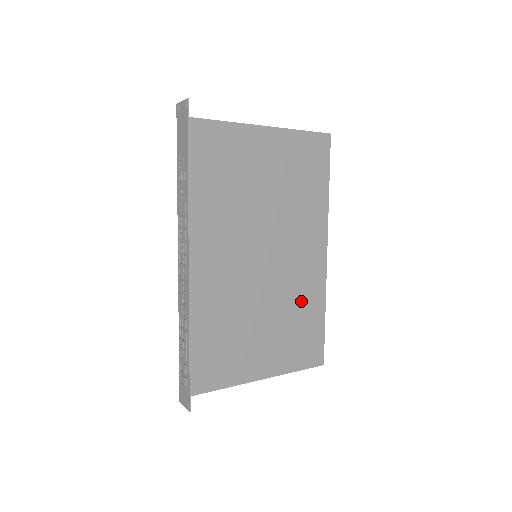
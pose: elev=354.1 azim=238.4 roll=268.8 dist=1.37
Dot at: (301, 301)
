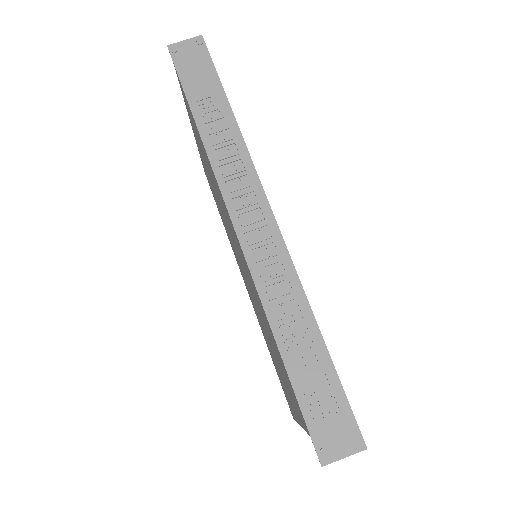
Dot at: occluded
